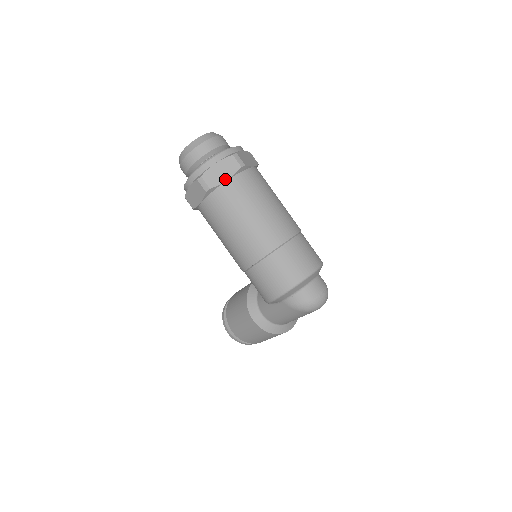
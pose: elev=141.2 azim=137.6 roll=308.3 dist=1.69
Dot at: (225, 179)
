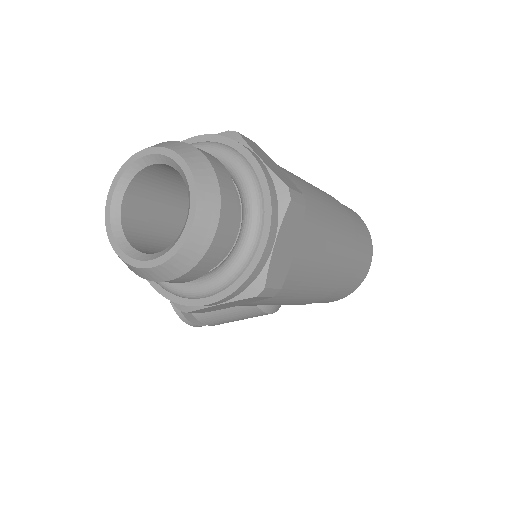
Dot at: (293, 251)
